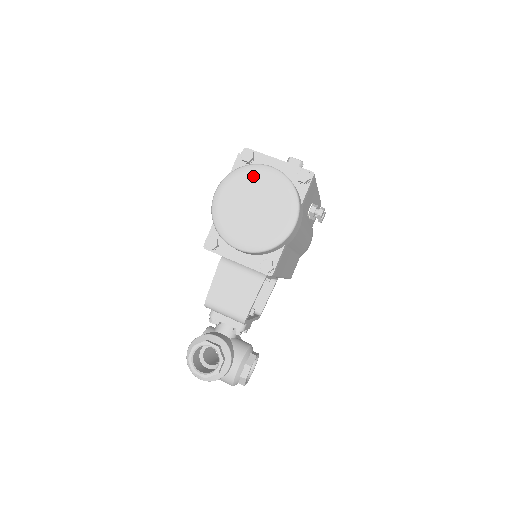
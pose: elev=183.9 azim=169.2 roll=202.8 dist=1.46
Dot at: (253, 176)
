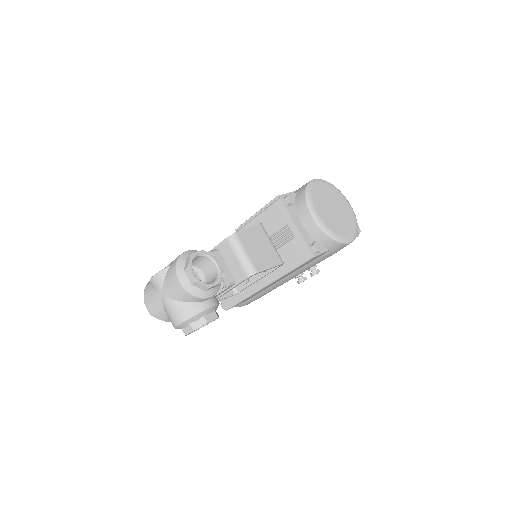
Dot at: (340, 196)
